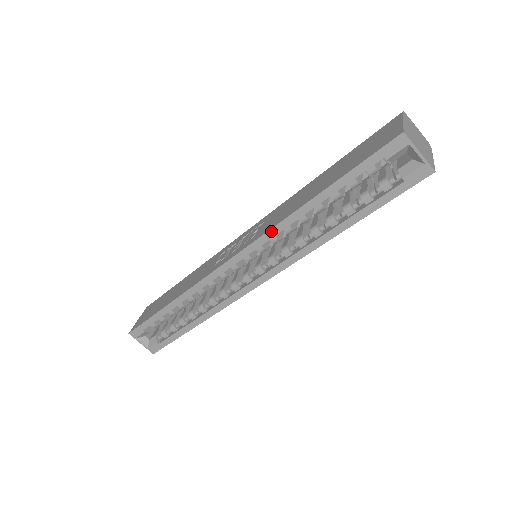
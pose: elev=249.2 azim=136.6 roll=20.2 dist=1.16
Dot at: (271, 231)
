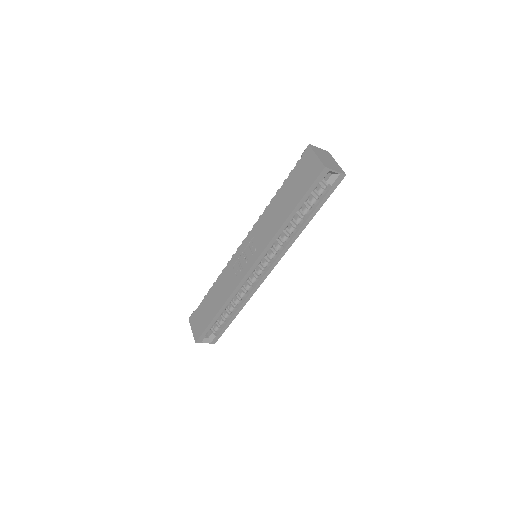
Dot at: (269, 244)
